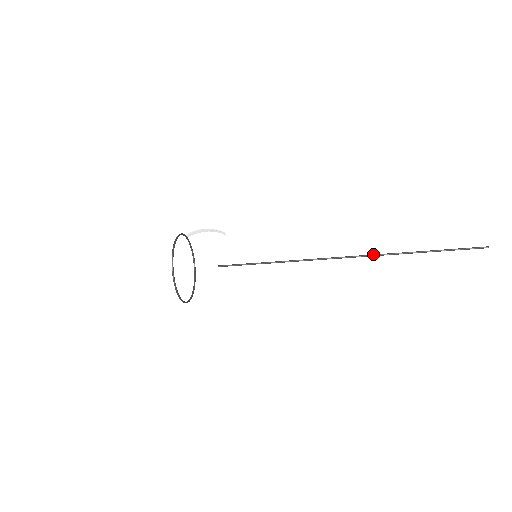
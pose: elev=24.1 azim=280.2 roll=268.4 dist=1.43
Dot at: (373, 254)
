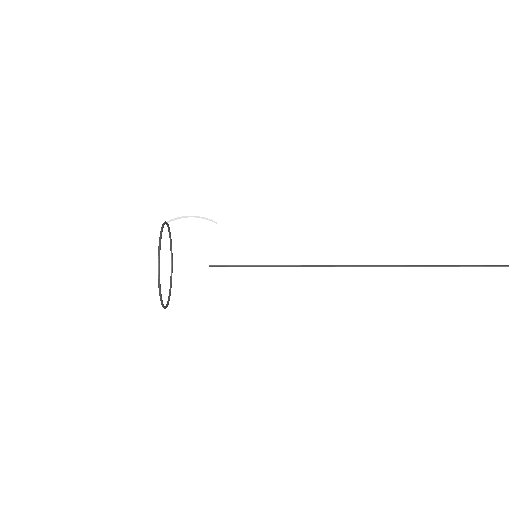
Dot at: (390, 265)
